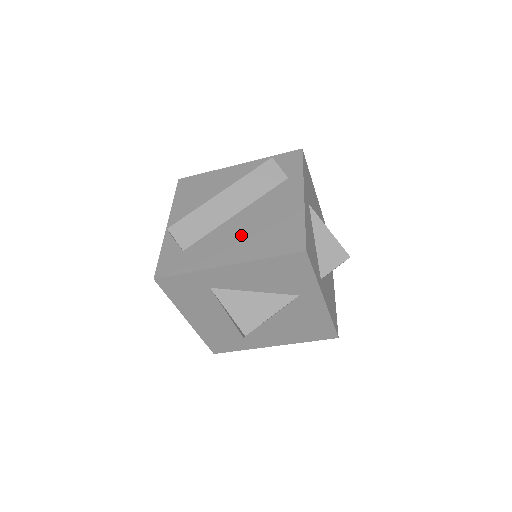
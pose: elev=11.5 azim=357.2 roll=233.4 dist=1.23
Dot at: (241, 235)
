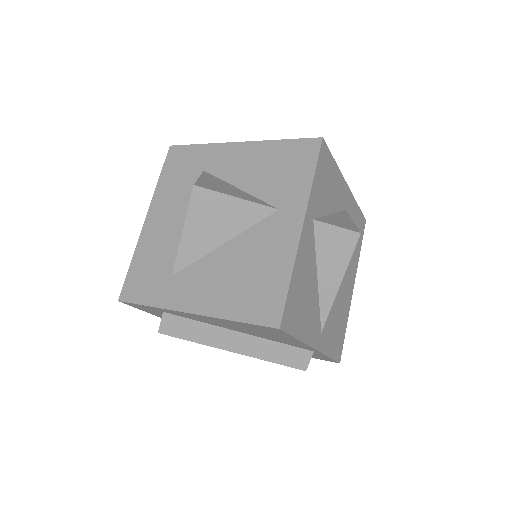
Dot at: occluded
